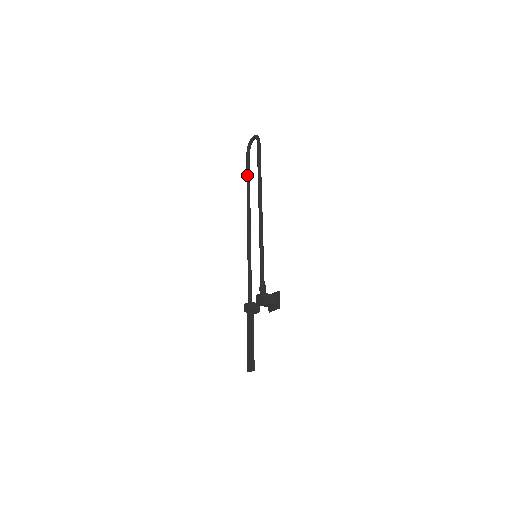
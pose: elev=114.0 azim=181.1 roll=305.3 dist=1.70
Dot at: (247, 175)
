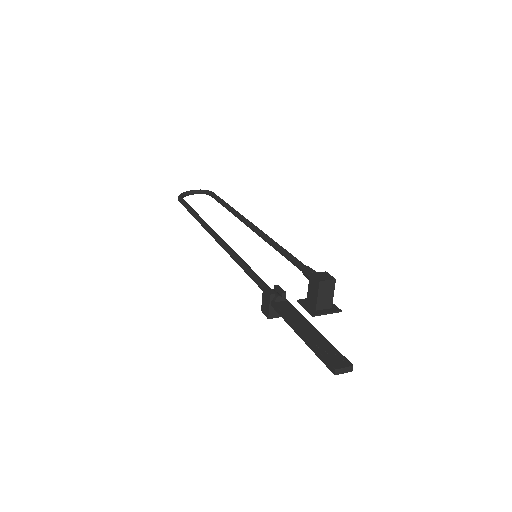
Dot at: occluded
